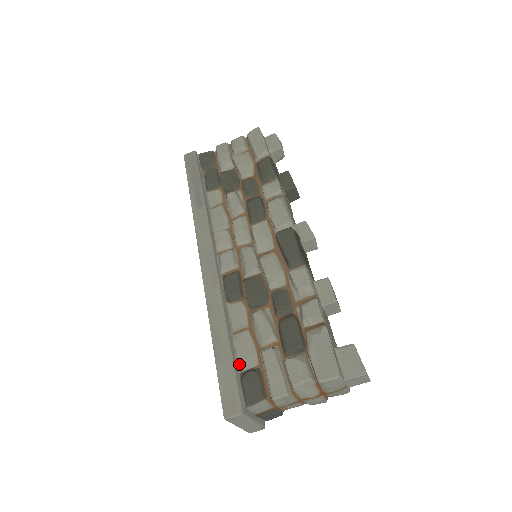
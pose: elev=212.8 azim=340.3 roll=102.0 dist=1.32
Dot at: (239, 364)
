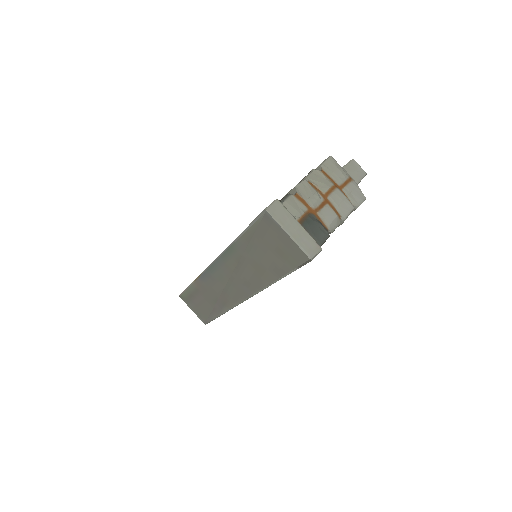
Dot at: occluded
